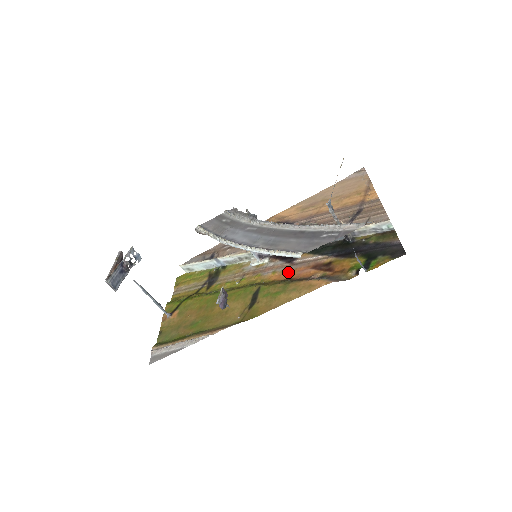
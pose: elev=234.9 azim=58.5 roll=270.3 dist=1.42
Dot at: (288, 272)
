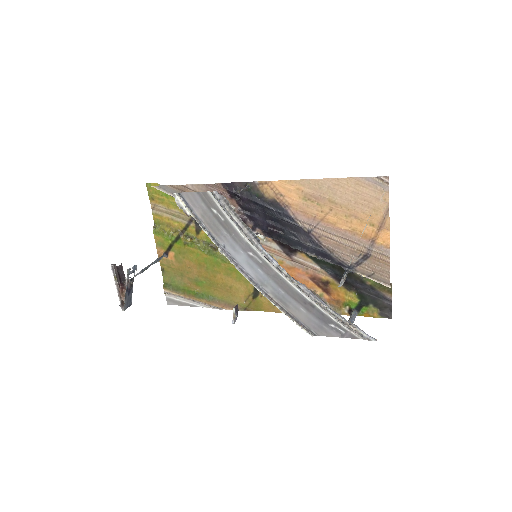
Dot at: (286, 267)
